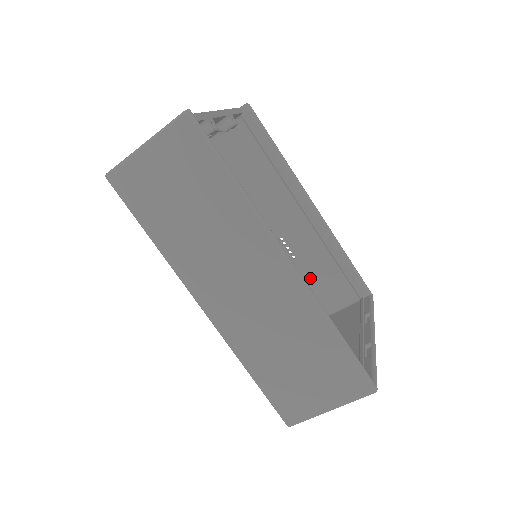
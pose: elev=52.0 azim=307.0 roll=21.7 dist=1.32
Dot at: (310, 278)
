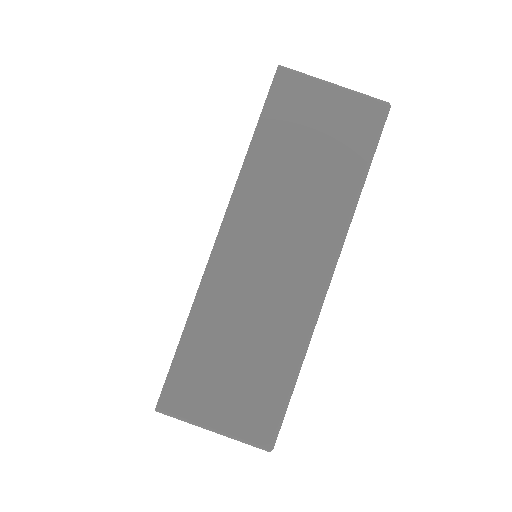
Dot at: occluded
